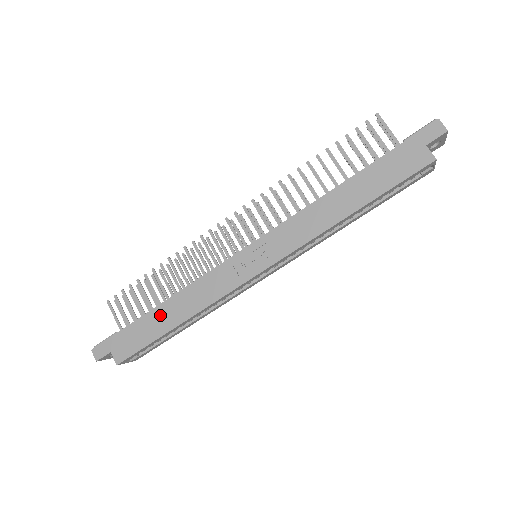
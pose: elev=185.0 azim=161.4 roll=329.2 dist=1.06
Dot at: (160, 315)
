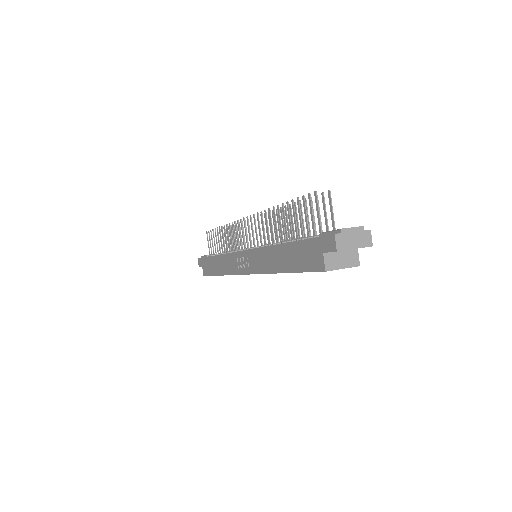
Dot at: (215, 262)
